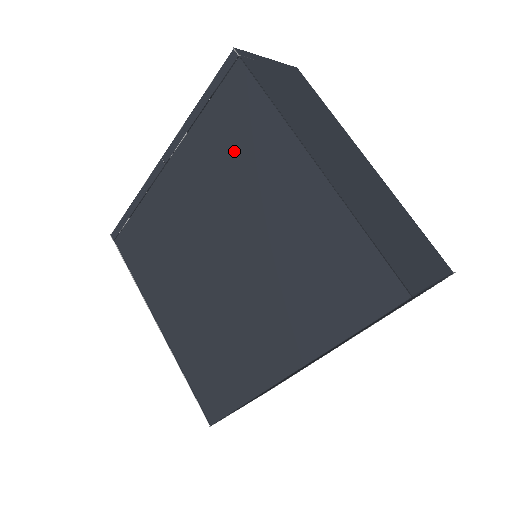
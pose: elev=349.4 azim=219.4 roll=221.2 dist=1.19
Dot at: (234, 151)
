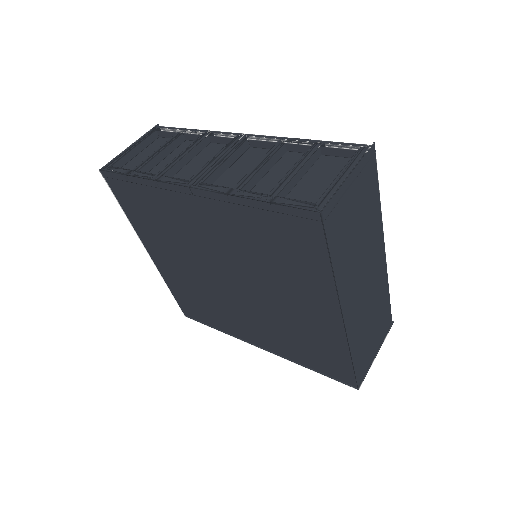
Dot at: (277, 256)
